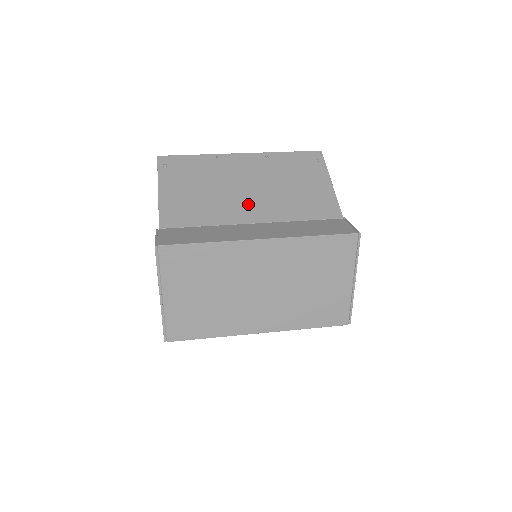
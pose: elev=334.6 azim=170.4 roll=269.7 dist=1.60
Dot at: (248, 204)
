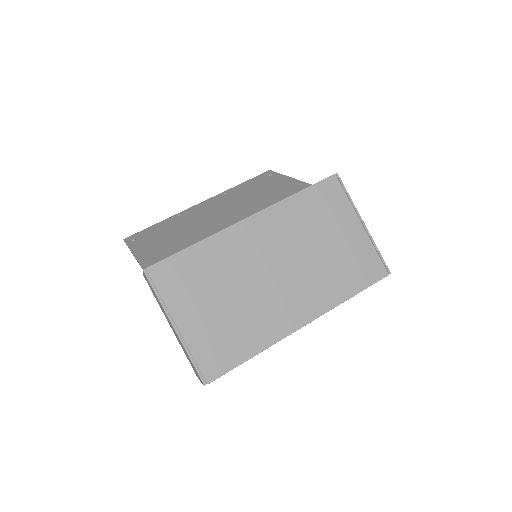
Dot at: (224, 221)
